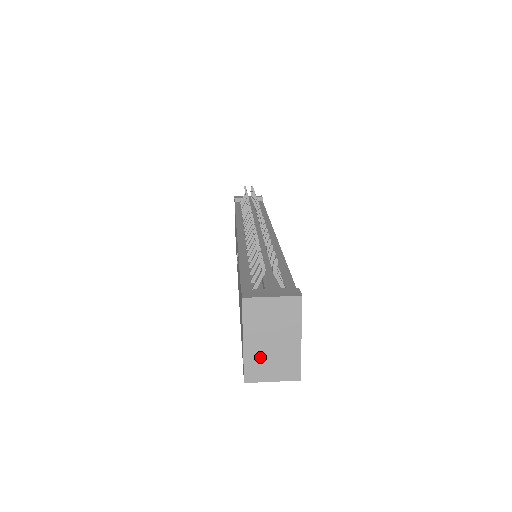
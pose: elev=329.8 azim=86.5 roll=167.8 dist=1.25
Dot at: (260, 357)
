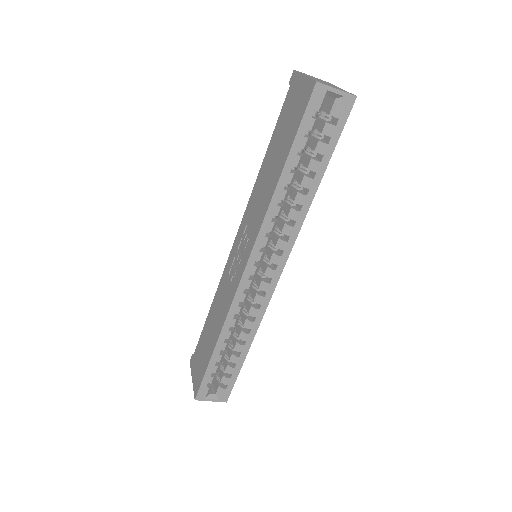
Dot at: occluded
